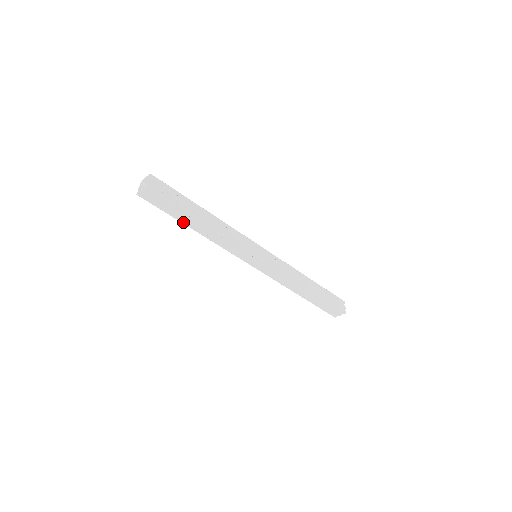
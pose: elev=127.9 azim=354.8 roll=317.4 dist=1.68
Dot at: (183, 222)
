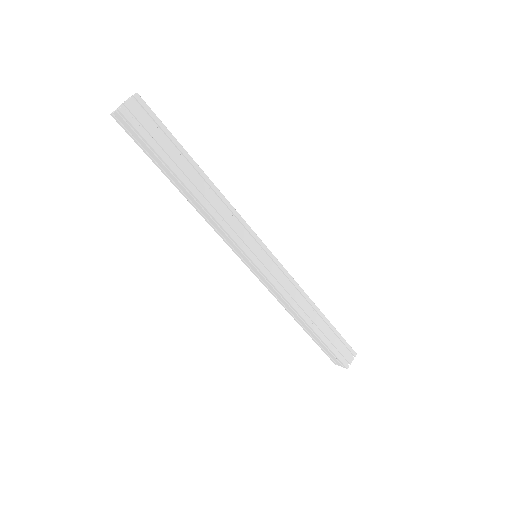
Dot at: (177, 173)
